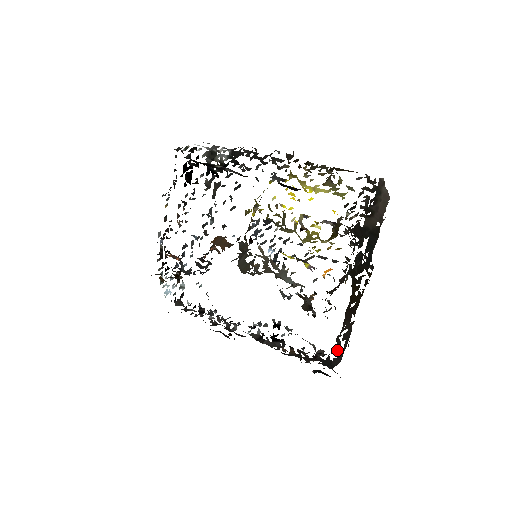
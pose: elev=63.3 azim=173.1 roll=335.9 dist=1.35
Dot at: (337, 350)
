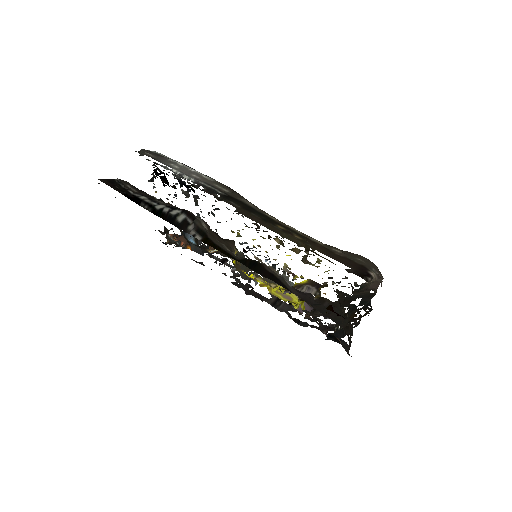
Dot at: occluded
